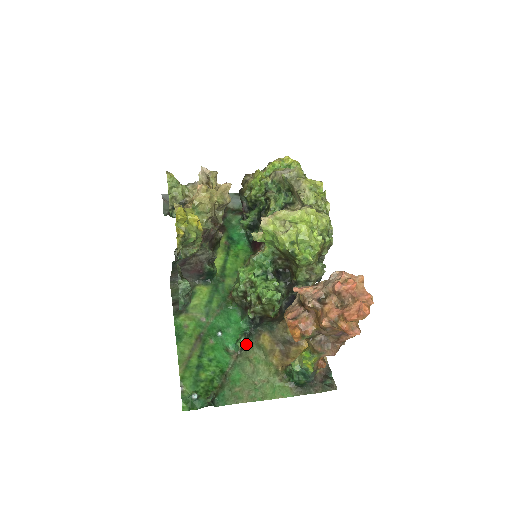
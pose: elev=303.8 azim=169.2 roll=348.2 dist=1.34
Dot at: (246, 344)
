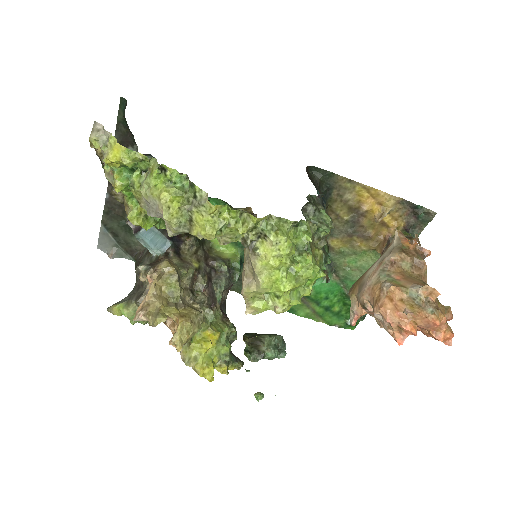
Dot at: (332, 266)
